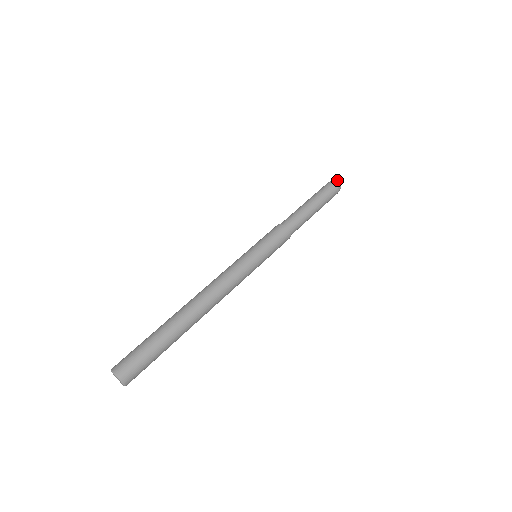
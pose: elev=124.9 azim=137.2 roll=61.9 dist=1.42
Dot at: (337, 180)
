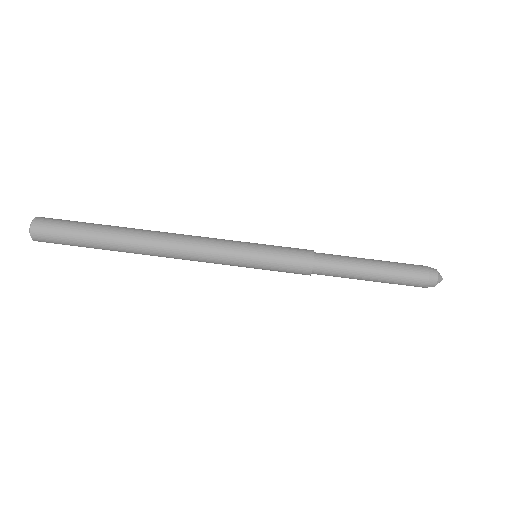
Dot at: (438, 279)
